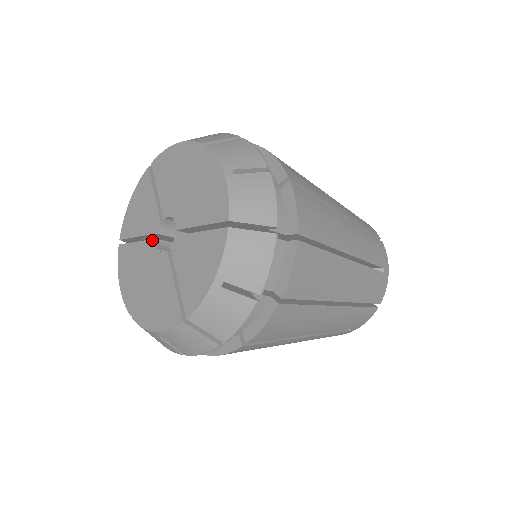
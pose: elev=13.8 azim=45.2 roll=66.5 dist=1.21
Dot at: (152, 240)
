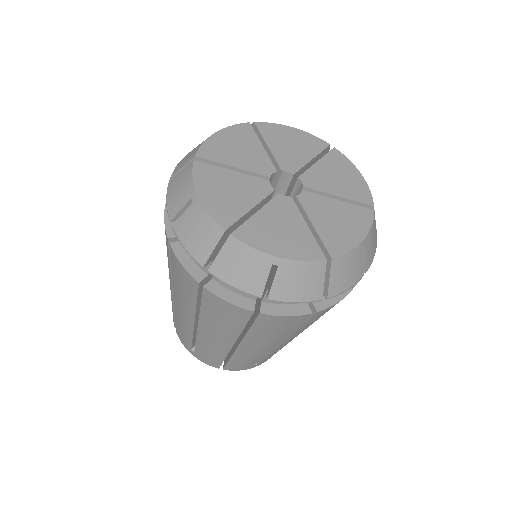
Dot at: (264, 180)
